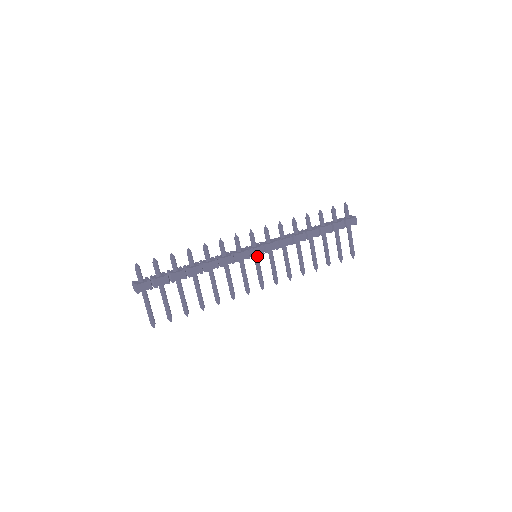
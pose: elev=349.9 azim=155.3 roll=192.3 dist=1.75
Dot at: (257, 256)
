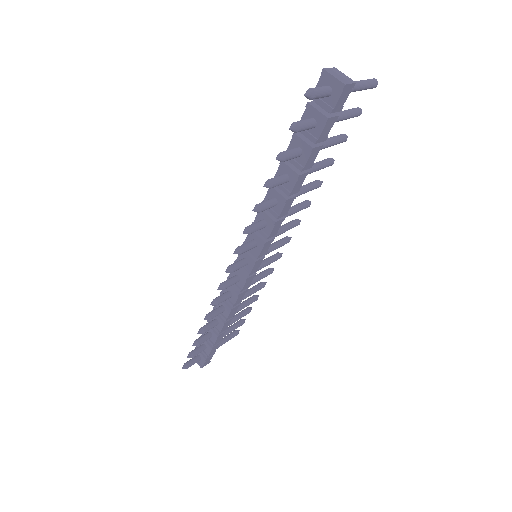
Dot at: occluded
